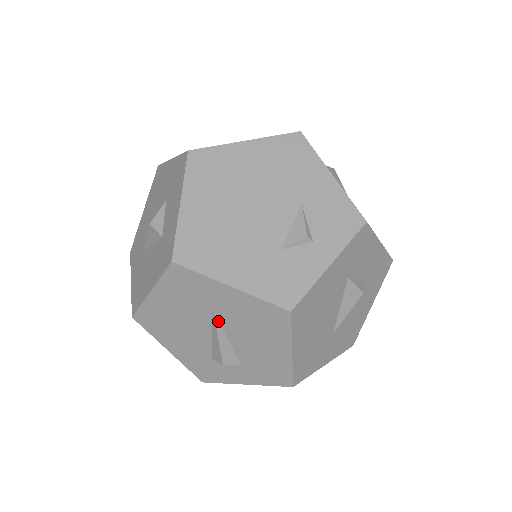
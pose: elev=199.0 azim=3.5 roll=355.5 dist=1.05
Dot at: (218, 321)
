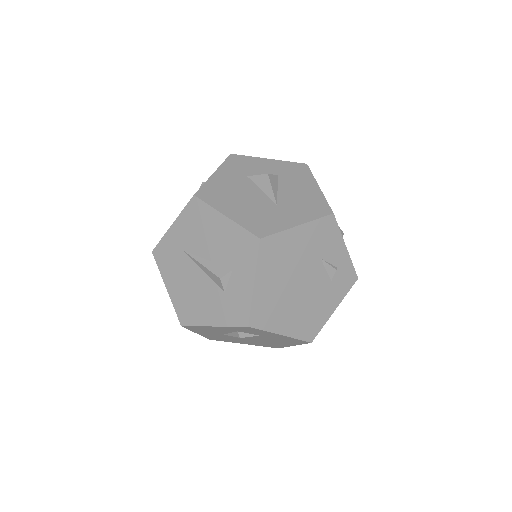
Dot at: (193, 255)
